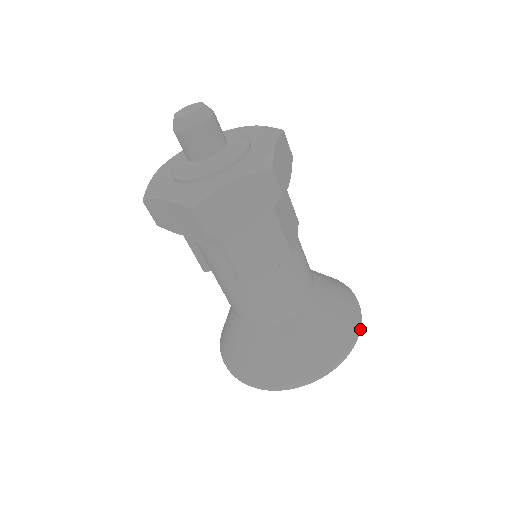
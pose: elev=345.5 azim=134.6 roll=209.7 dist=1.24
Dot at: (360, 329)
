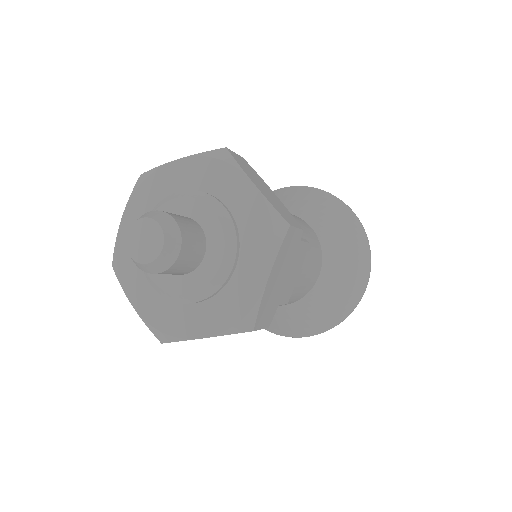
Dot at: (359, 301)
